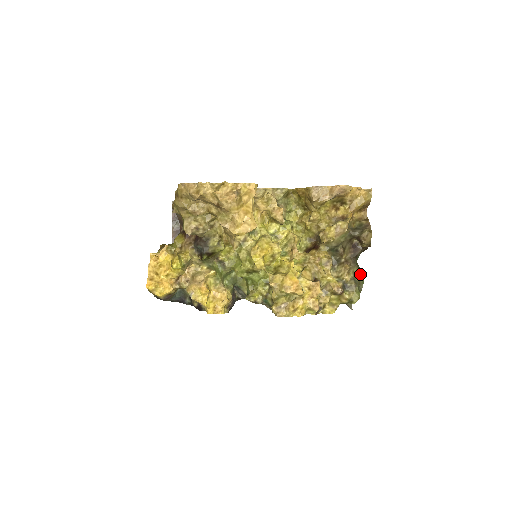
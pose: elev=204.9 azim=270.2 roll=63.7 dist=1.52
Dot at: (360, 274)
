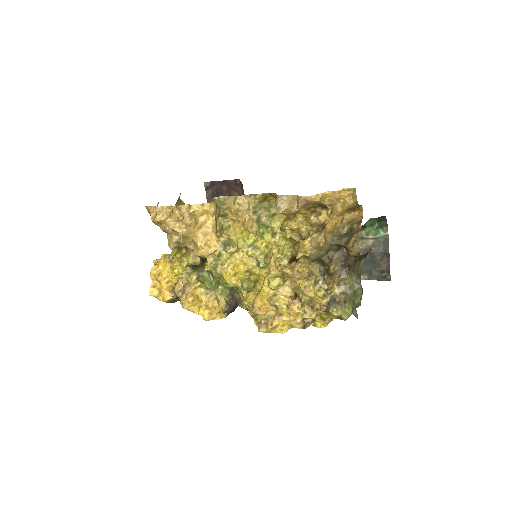
Dot at: (356, 285)
